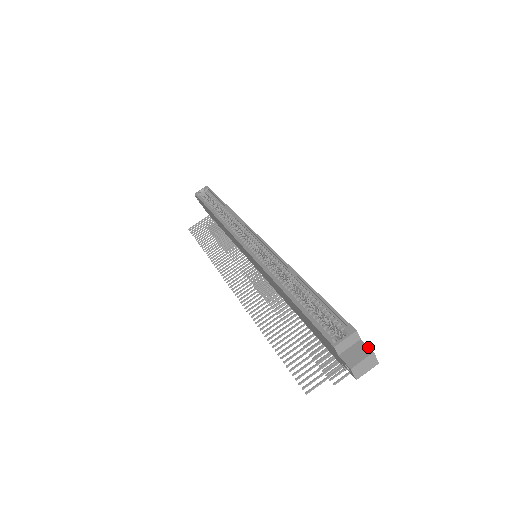
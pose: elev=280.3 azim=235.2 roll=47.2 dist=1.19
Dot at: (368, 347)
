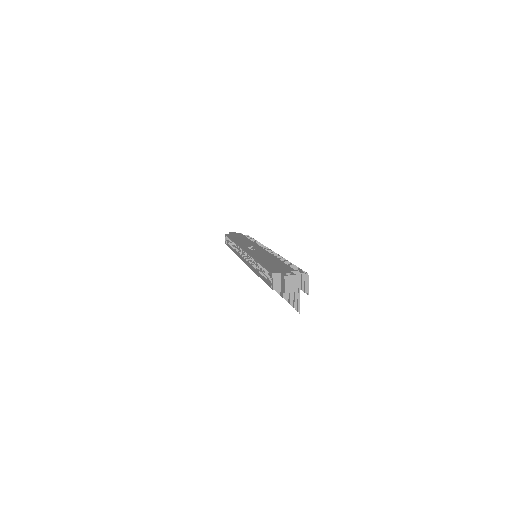
Dot at: (283, 275)
